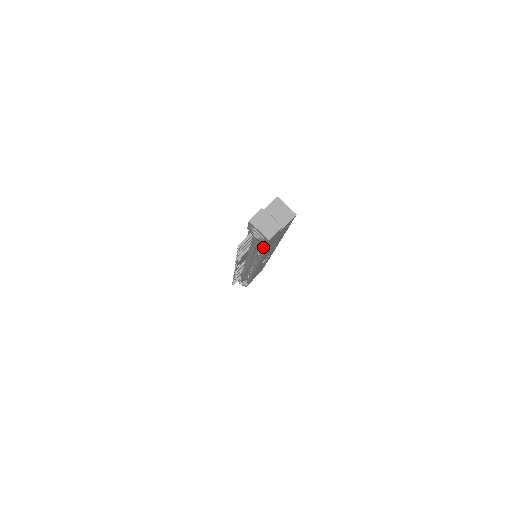
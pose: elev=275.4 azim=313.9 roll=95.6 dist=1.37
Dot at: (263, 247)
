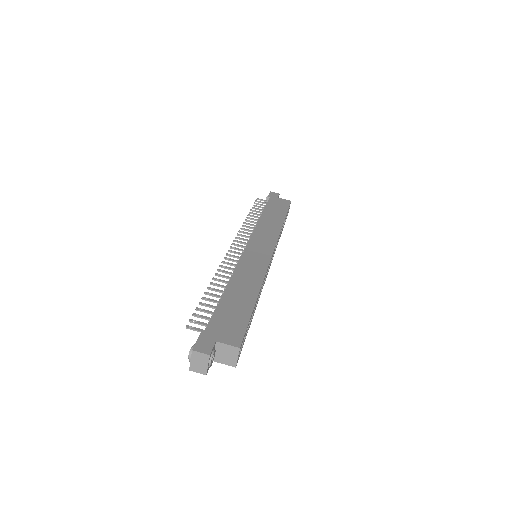
Dot at: occluded
